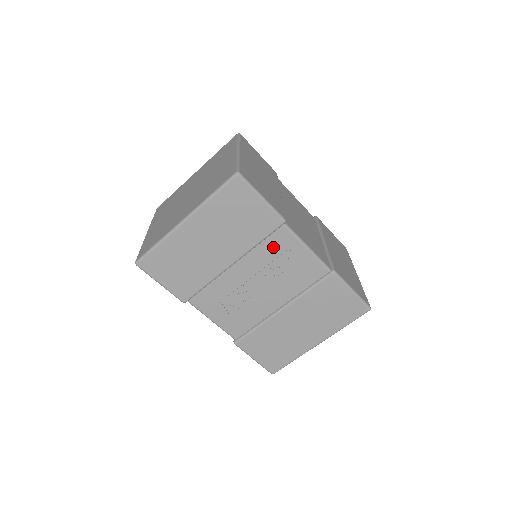
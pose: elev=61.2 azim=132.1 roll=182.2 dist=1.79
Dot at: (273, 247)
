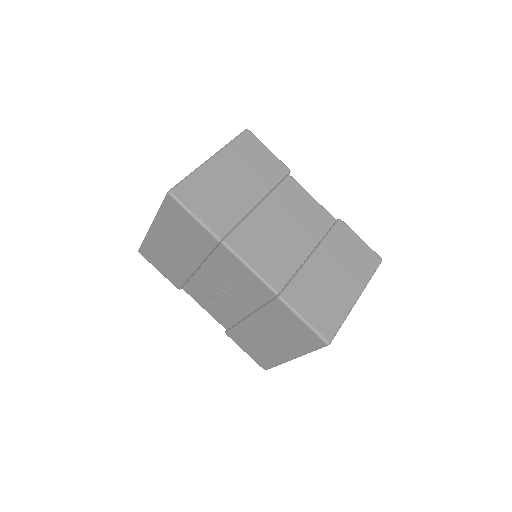
Dot at: (222, 261)
